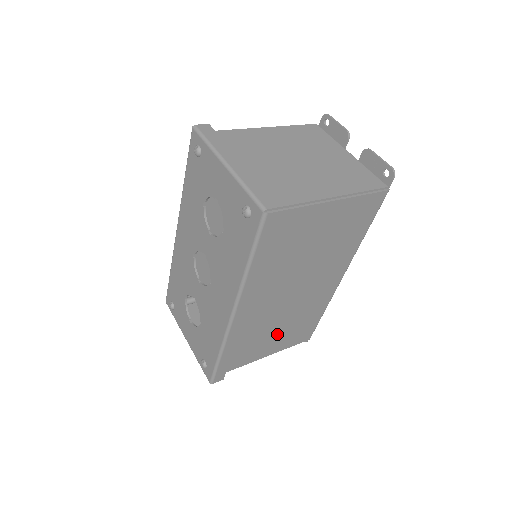
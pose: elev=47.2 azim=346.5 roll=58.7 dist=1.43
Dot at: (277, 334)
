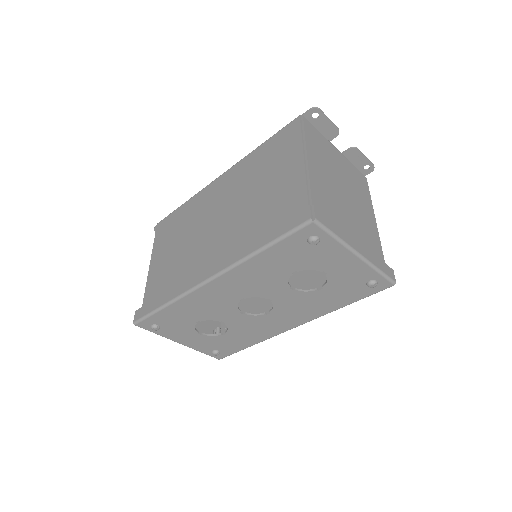
Dot at: occluded
